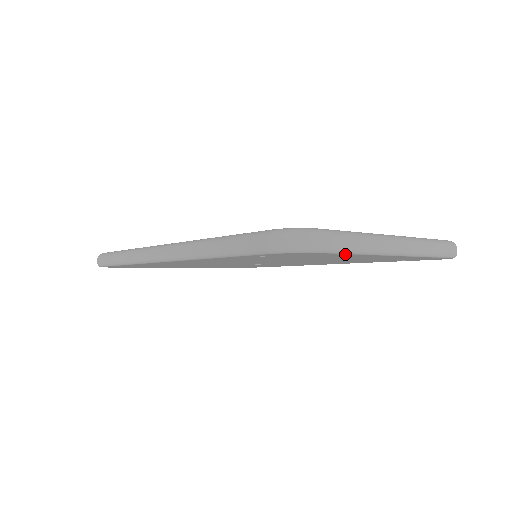
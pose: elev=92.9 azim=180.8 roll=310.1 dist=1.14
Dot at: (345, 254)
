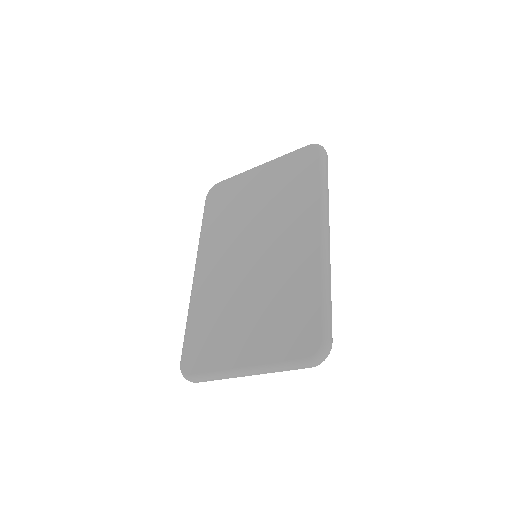
Dot at: occluded
